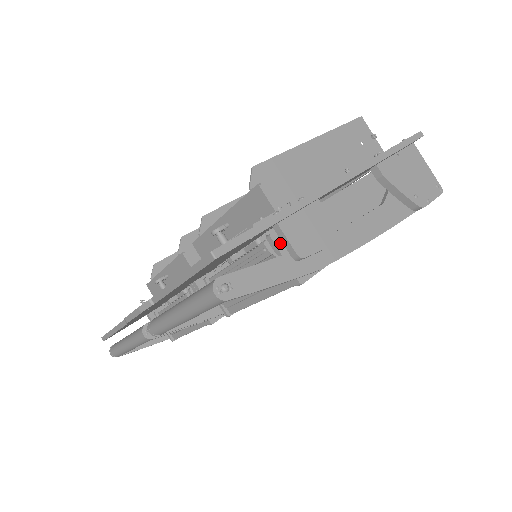
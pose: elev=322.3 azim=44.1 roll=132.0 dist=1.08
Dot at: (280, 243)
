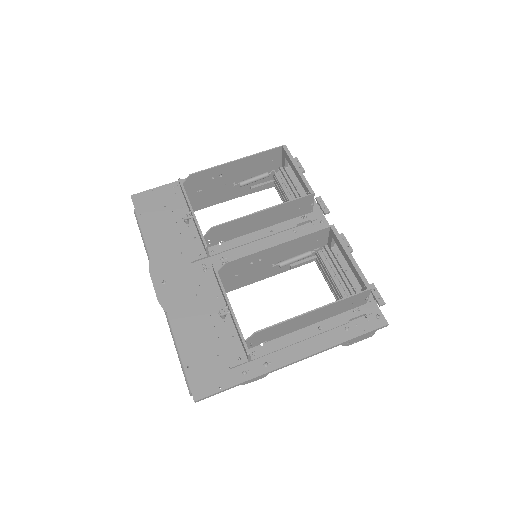
Dot at: occluded
